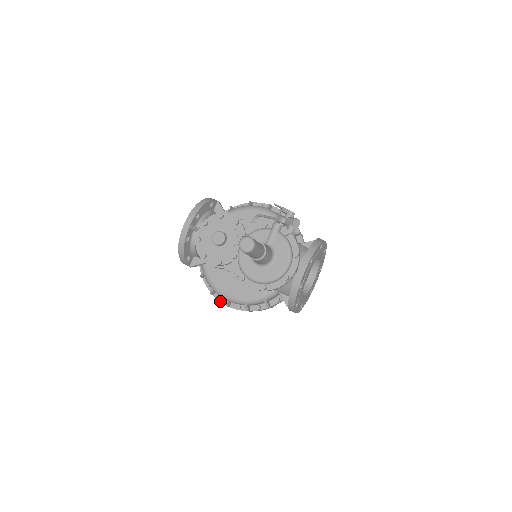
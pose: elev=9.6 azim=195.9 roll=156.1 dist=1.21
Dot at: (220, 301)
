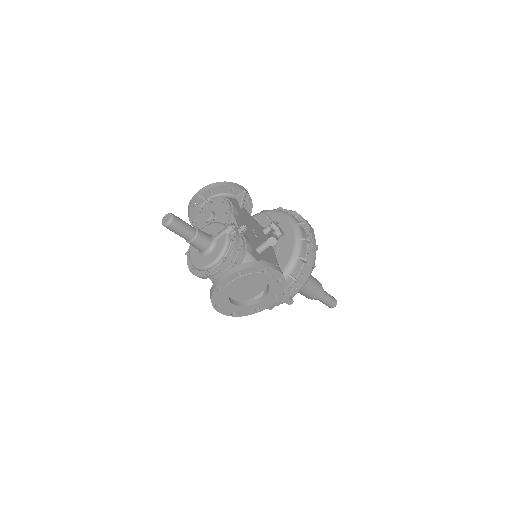
Dot at: occluded
